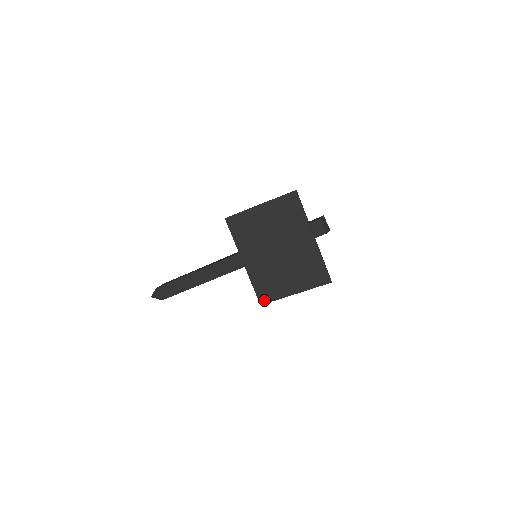
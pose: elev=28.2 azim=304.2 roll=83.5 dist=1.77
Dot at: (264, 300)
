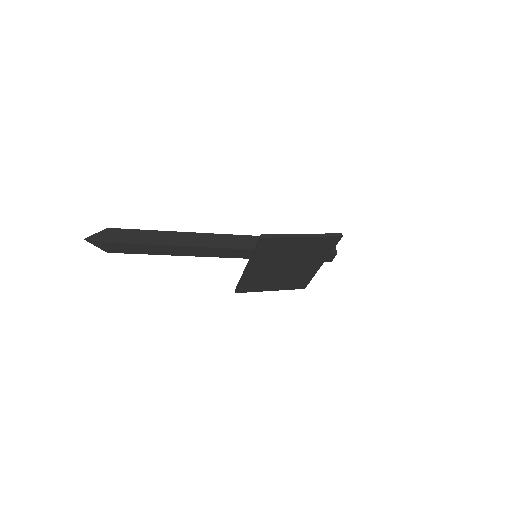
Dot at: (242, 291)
